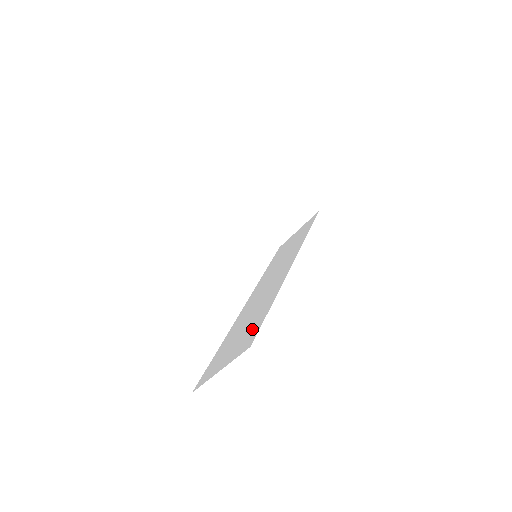
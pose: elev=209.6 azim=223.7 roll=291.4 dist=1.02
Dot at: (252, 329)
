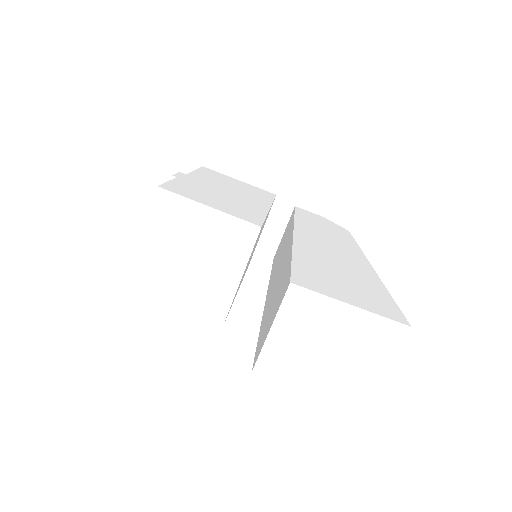
Dot at: (283, 283)
